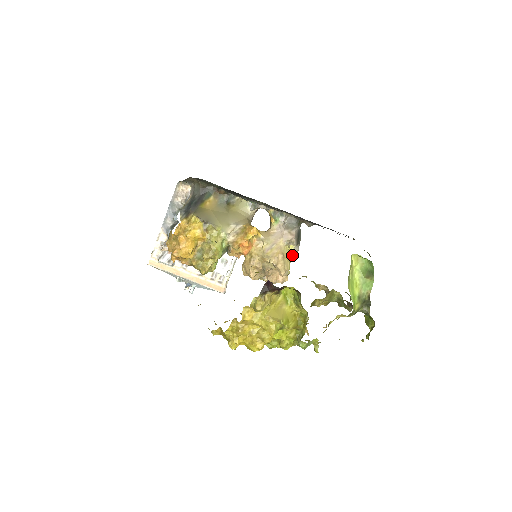
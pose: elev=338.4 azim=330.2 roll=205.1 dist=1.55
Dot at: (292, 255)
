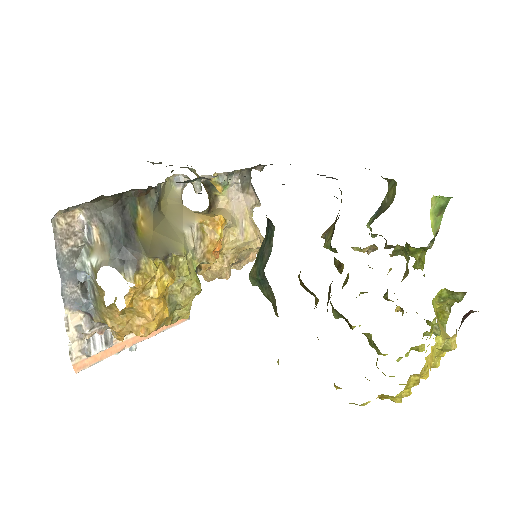
Dot at: occluded
